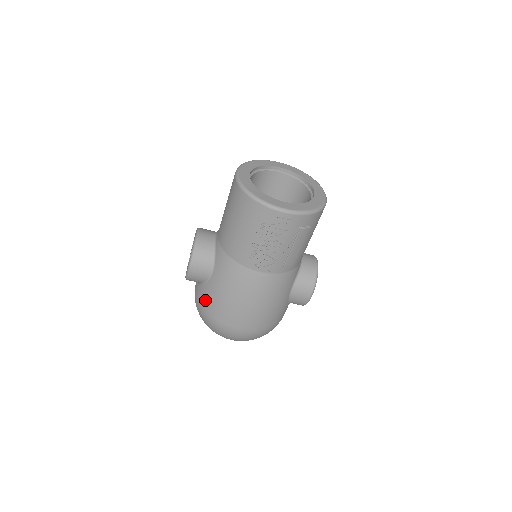
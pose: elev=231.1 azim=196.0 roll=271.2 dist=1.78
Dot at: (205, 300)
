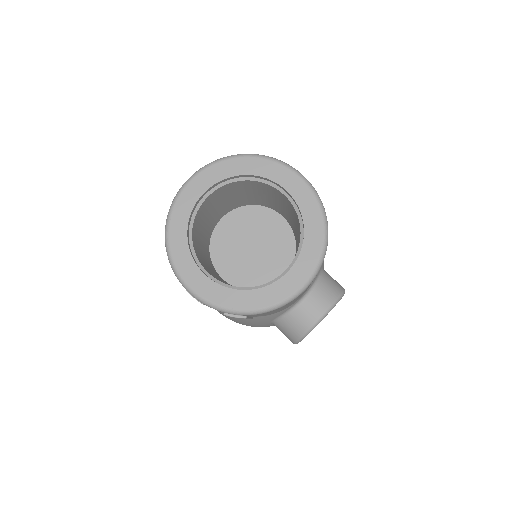
Dot at: occluded
